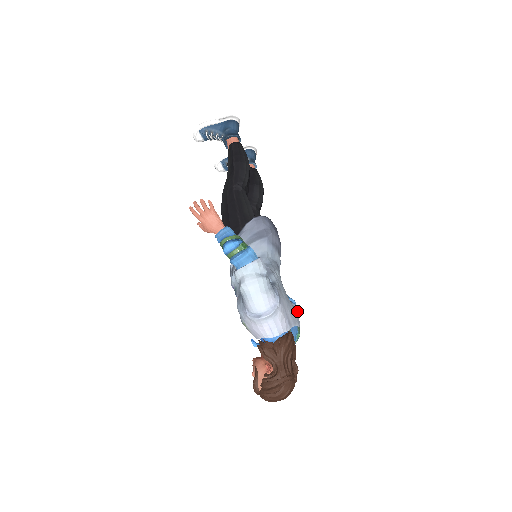
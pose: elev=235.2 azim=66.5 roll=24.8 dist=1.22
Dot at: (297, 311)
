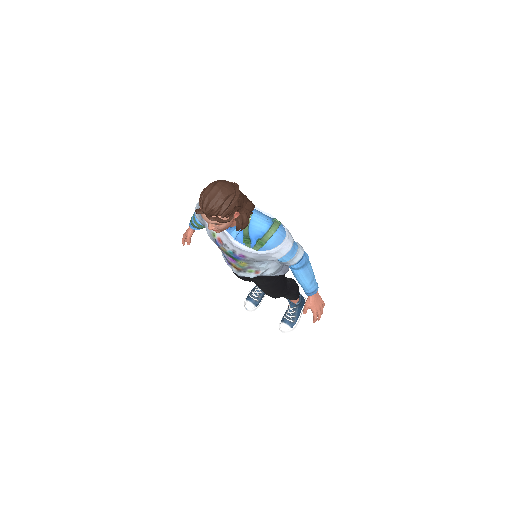
Dot at: (297, 243)
